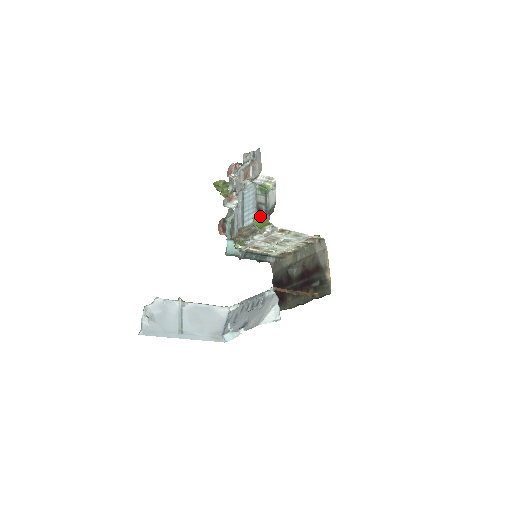
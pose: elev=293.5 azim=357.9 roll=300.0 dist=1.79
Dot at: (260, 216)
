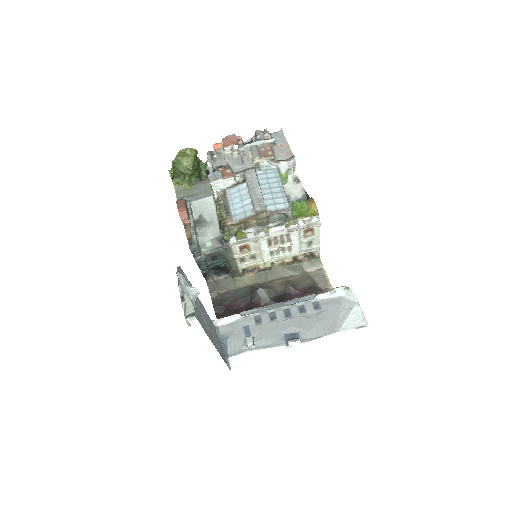
Dot at: (302, 202)
